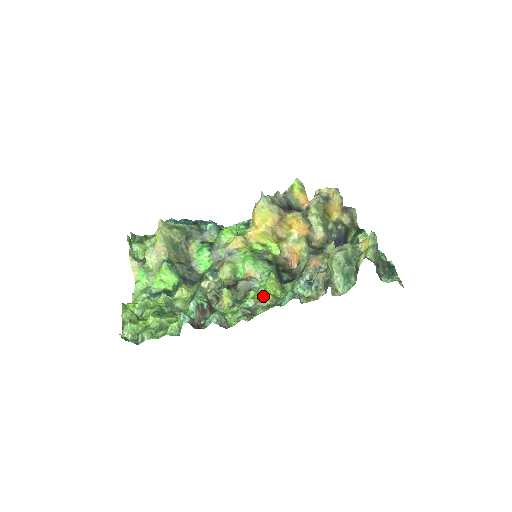
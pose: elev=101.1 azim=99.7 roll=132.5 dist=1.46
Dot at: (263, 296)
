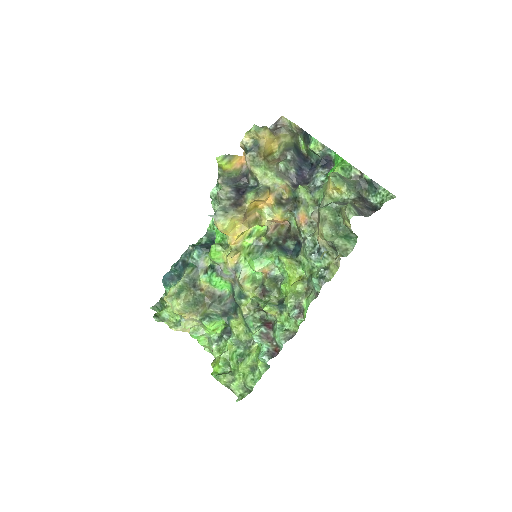
Dot at: (295, 291)
